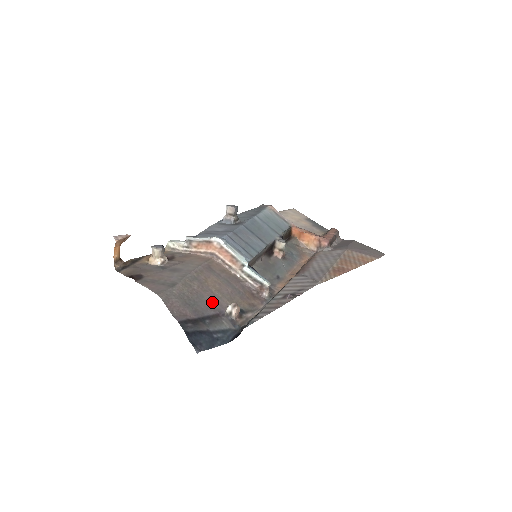
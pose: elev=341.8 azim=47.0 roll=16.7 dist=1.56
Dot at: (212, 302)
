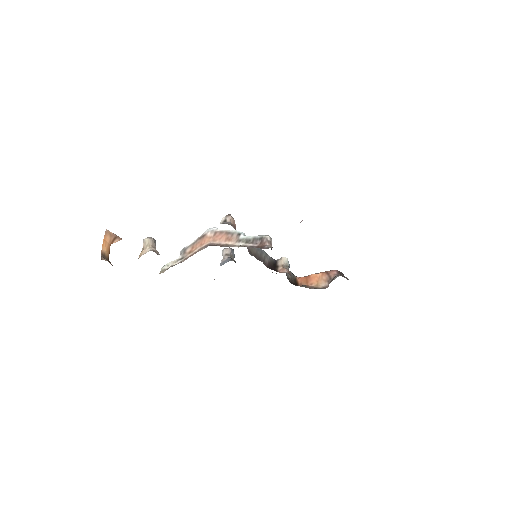
Dot at: occluded
